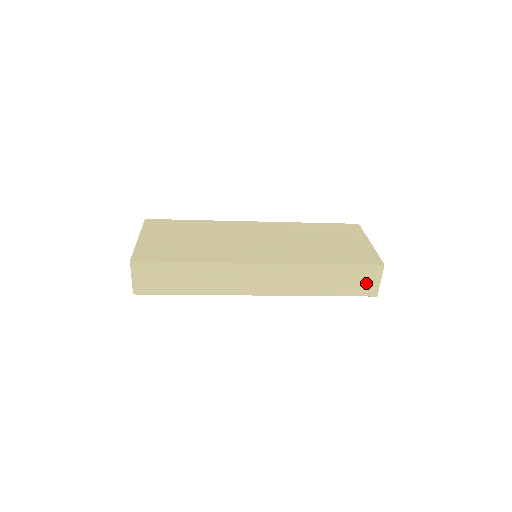
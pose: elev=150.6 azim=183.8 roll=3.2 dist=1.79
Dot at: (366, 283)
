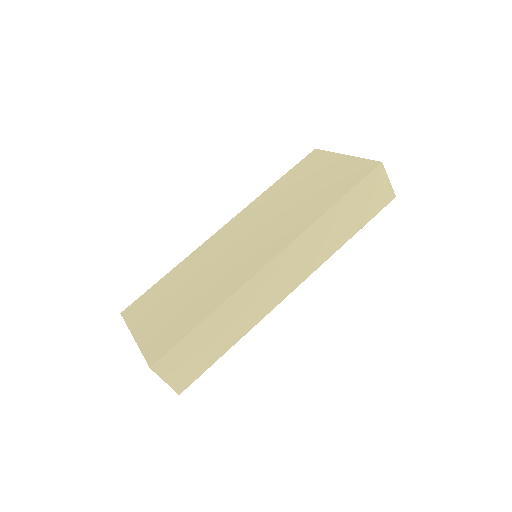
Dot at: (378, 193)
